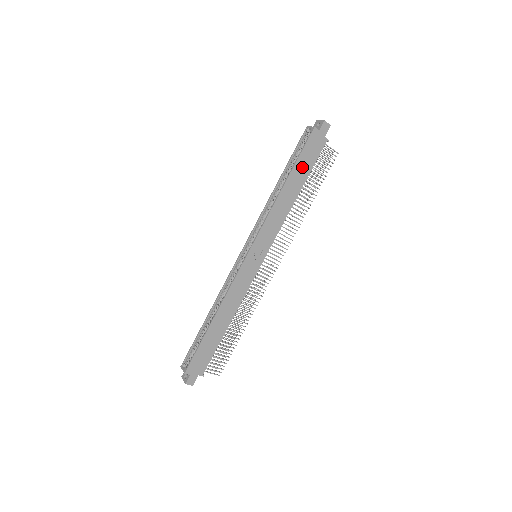
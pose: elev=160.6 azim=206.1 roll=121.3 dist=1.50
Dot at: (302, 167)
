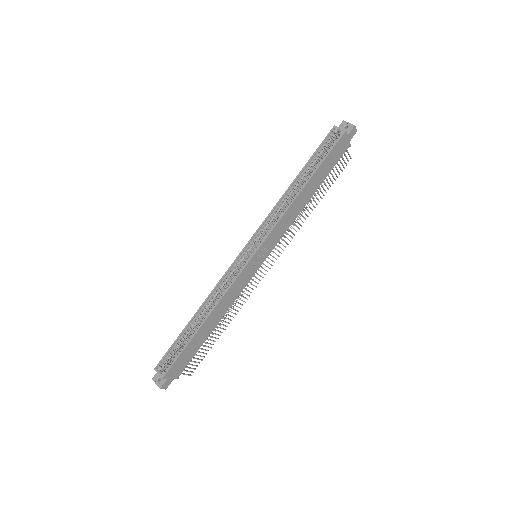
Dot at: (323, 170)
